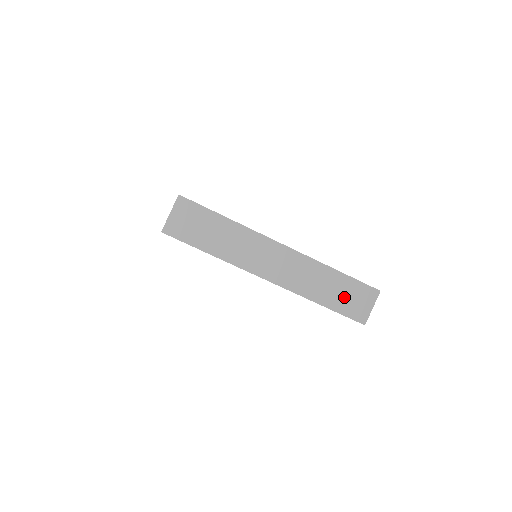
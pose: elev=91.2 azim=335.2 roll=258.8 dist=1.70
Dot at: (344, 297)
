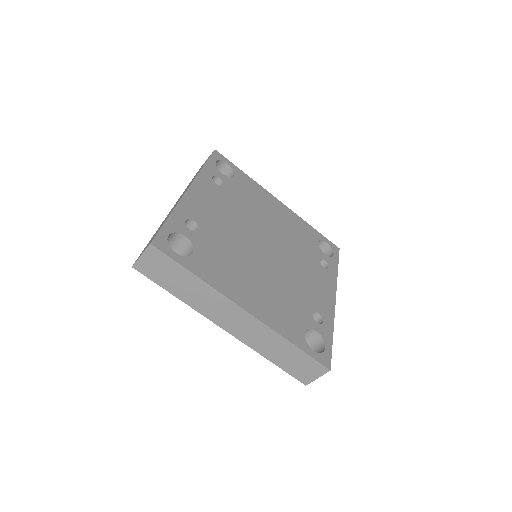
Dot at: (293, 363)
